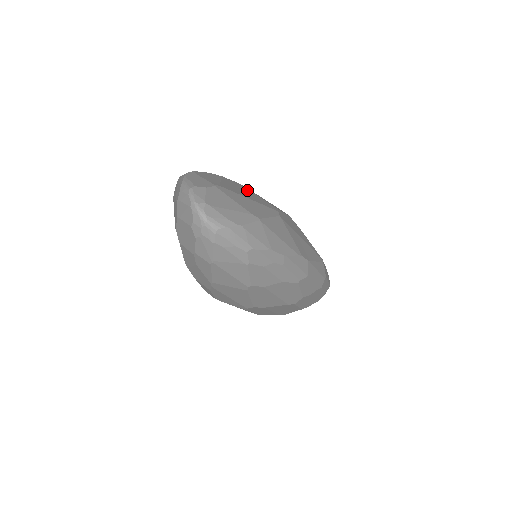
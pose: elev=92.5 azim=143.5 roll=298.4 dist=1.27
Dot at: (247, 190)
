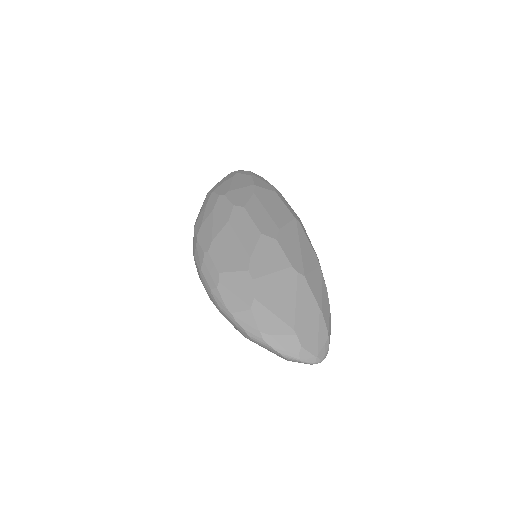
Dot at: (268, 281)
